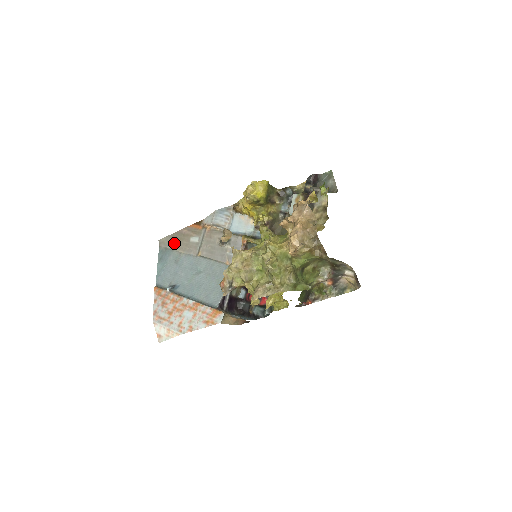
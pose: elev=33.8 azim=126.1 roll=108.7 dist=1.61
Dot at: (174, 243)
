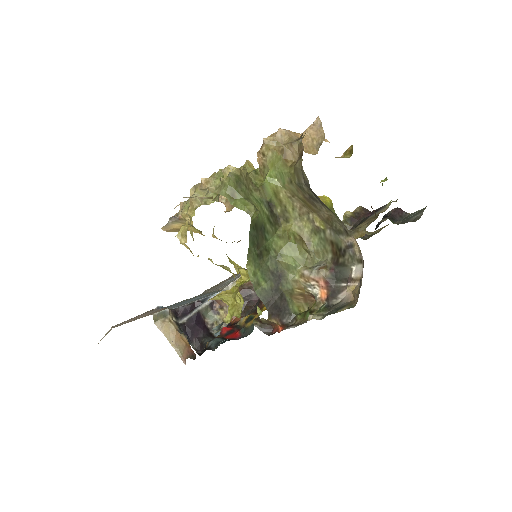
Dot at: (212, 288)
